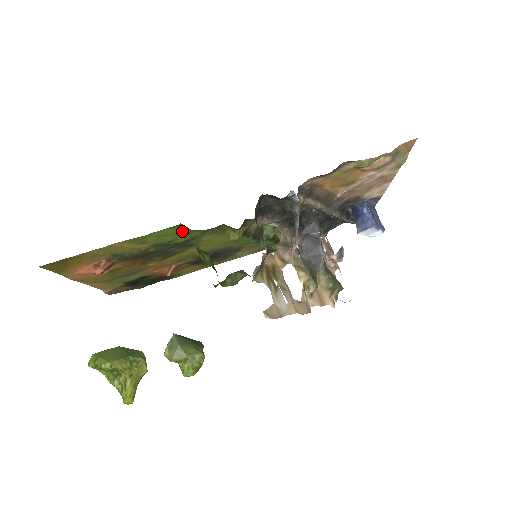
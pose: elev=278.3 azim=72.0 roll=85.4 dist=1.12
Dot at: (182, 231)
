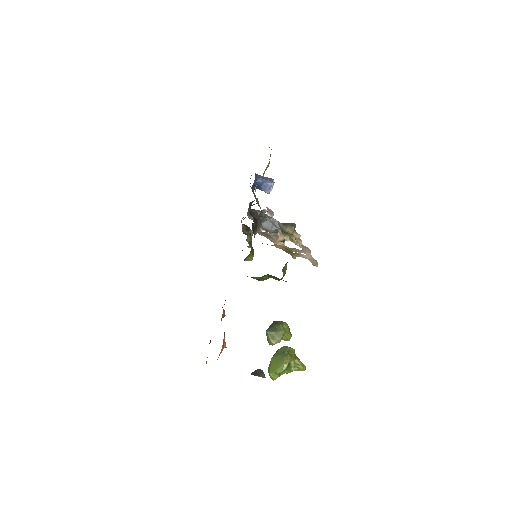
Dot at: occluded
